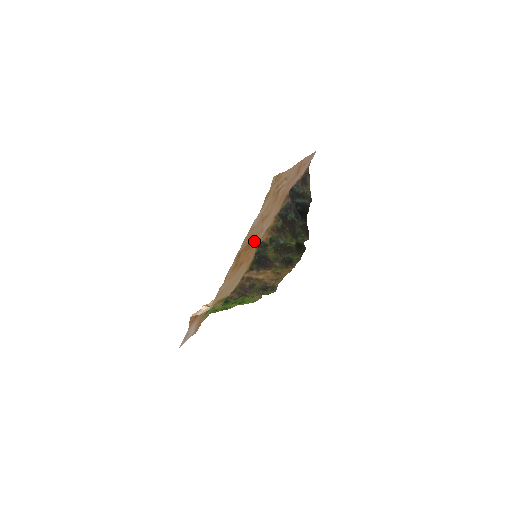
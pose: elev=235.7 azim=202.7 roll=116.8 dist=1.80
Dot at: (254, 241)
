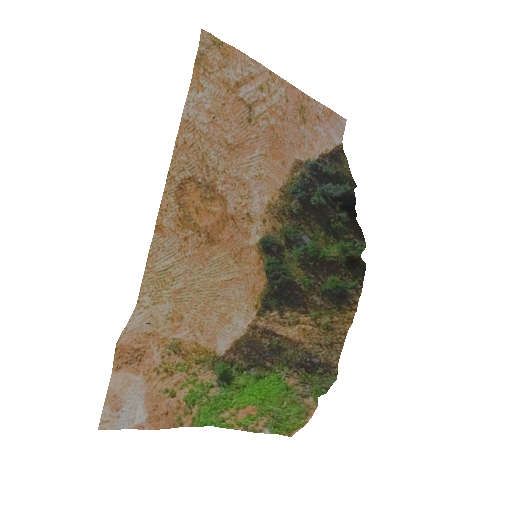
Dot at: (239, 213)
